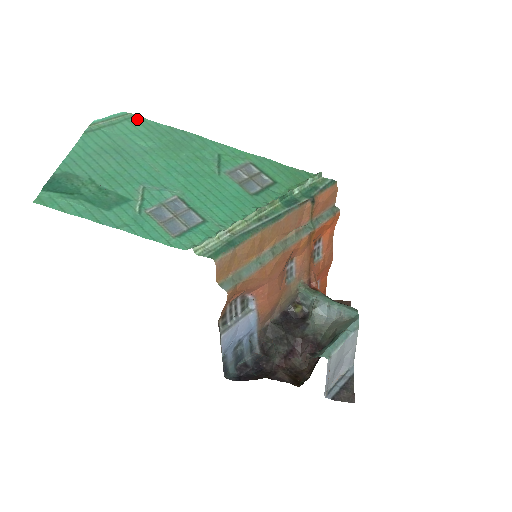
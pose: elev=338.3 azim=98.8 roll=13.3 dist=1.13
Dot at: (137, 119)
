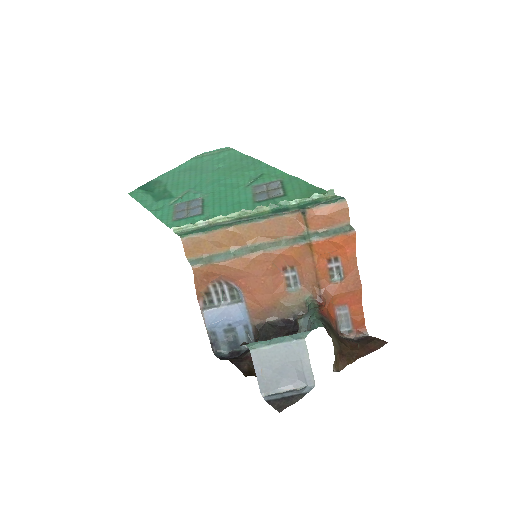
Dot at: (231, 151)
